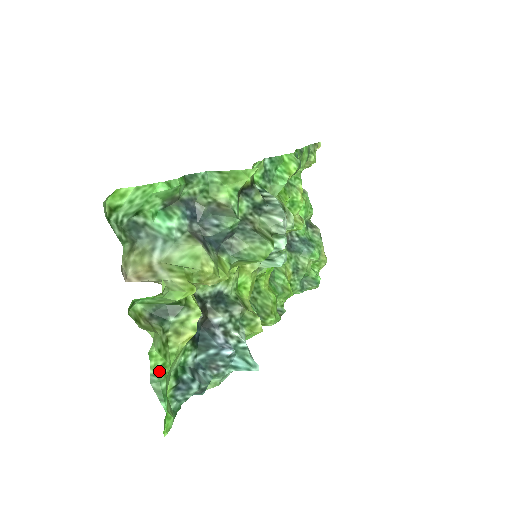
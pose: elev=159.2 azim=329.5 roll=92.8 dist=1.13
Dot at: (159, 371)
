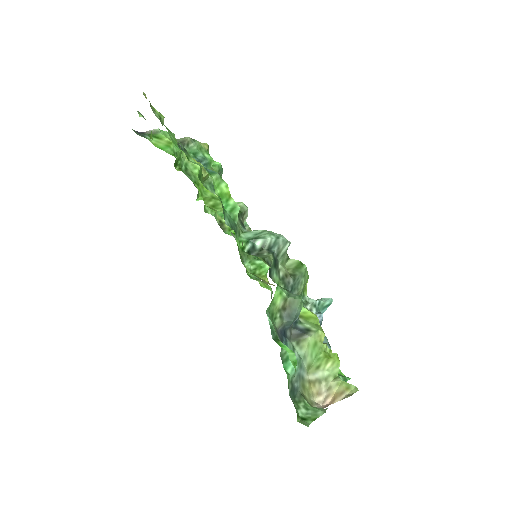
Dot at: occluded
